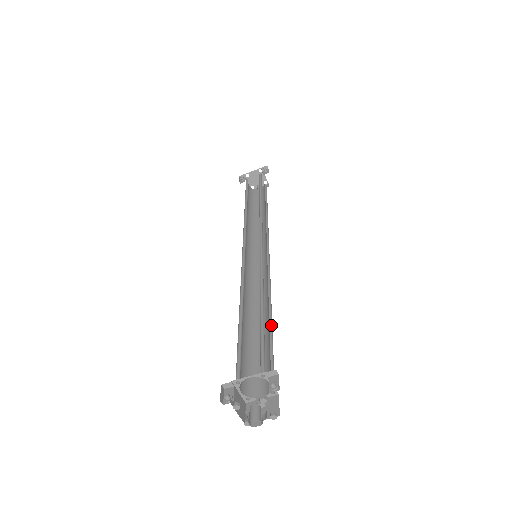
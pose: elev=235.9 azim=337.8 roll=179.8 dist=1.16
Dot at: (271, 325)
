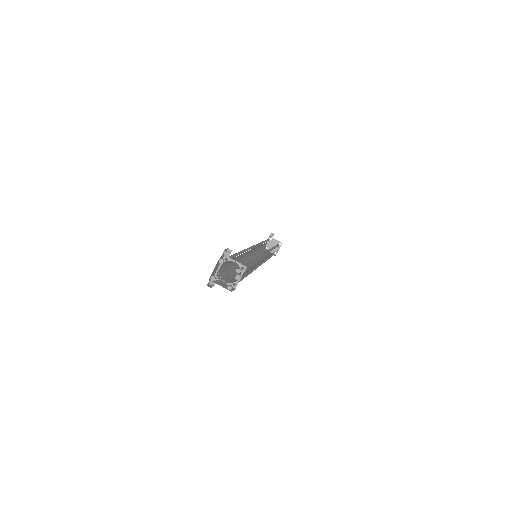
Dot at: occluded
